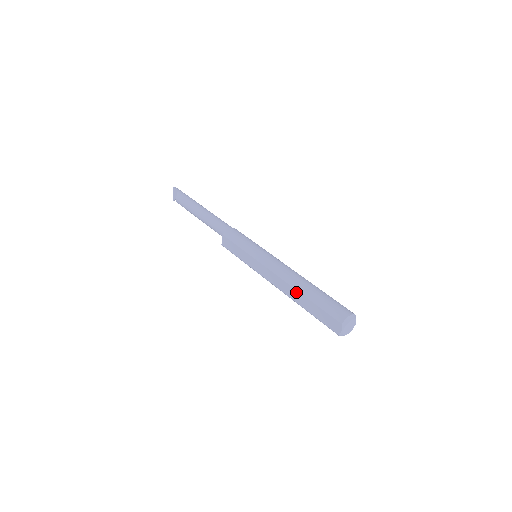
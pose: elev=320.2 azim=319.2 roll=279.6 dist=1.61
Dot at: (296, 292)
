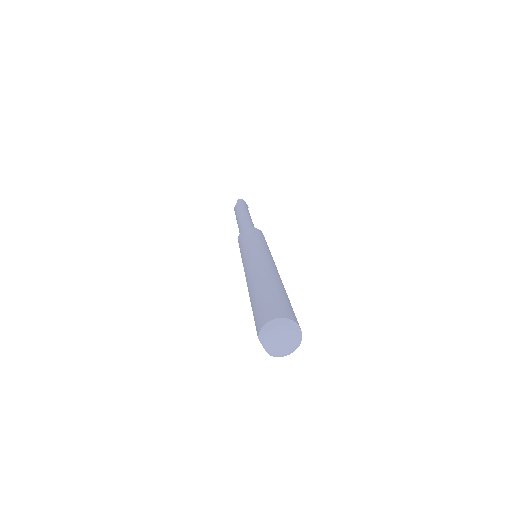
Dot at: occluded
